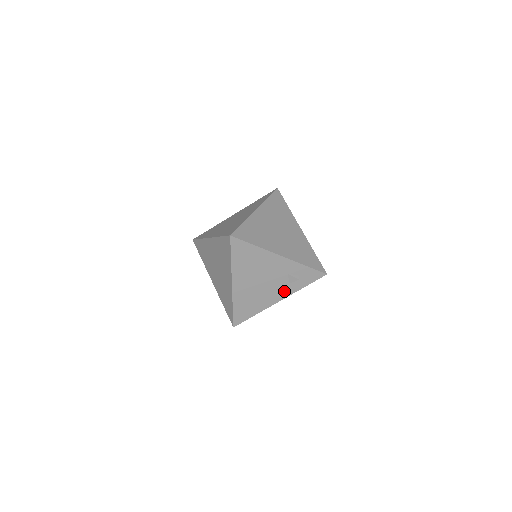
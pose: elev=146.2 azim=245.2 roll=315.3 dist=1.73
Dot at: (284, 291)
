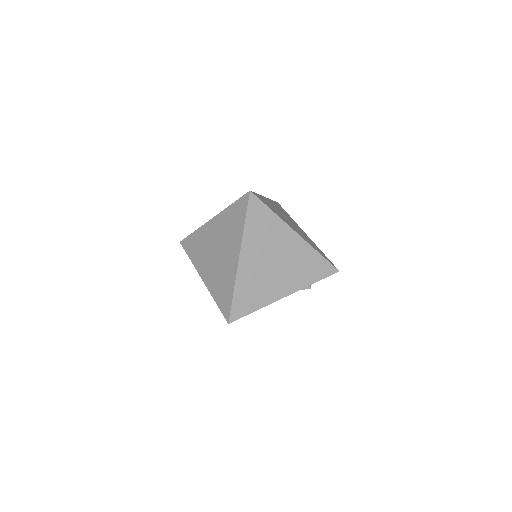
Dot at: occluded
